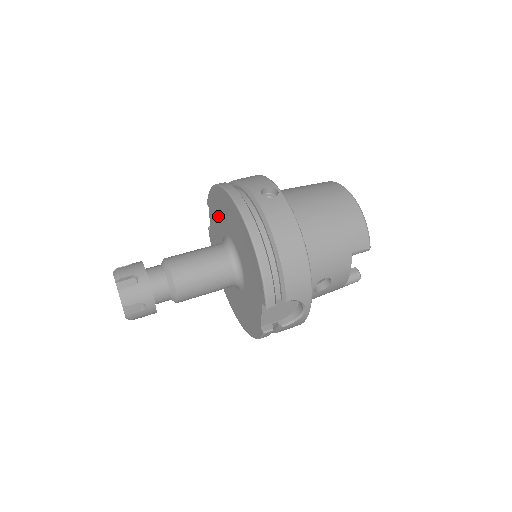
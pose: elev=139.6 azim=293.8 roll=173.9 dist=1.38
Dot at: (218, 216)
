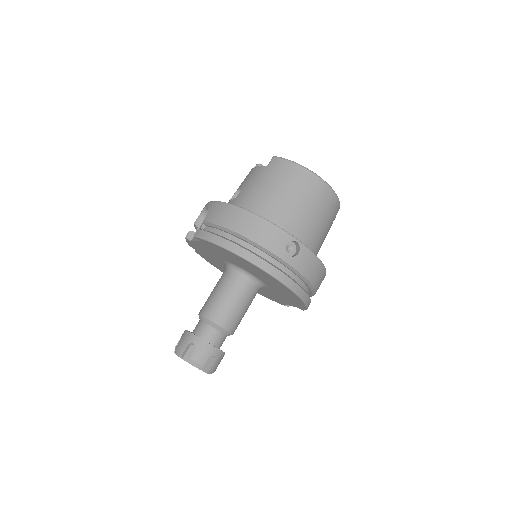
Dot at: (225, 256)
